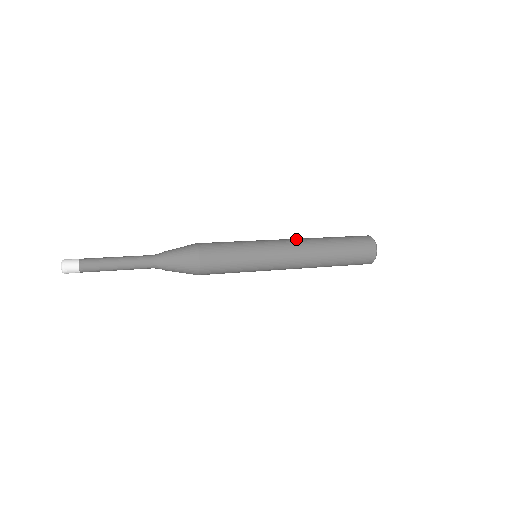
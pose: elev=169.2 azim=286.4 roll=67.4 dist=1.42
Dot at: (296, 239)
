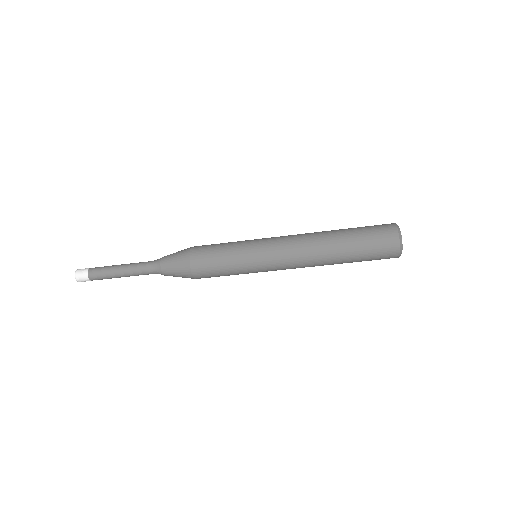
Dot at: occluded
